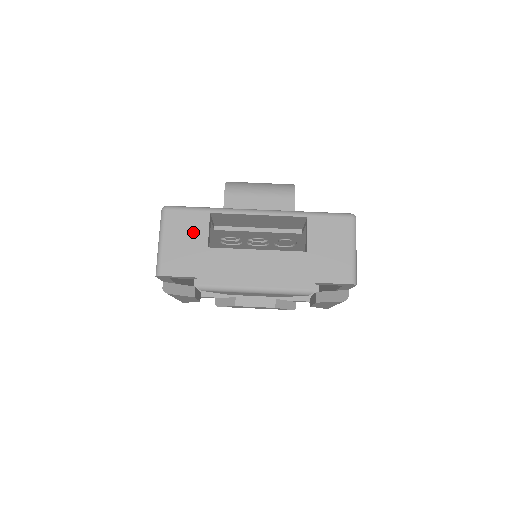
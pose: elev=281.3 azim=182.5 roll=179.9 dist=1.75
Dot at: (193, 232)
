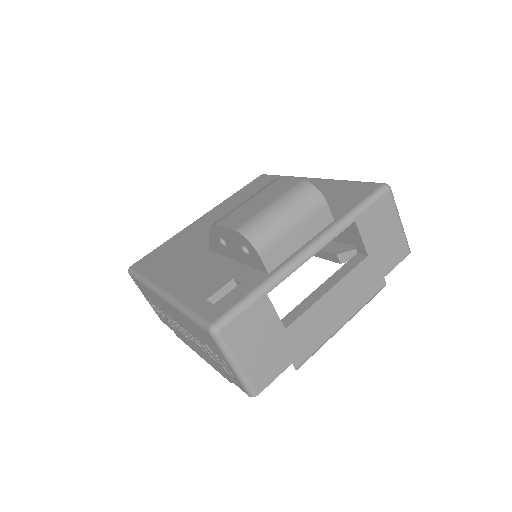
Dot at: (263, 328)
